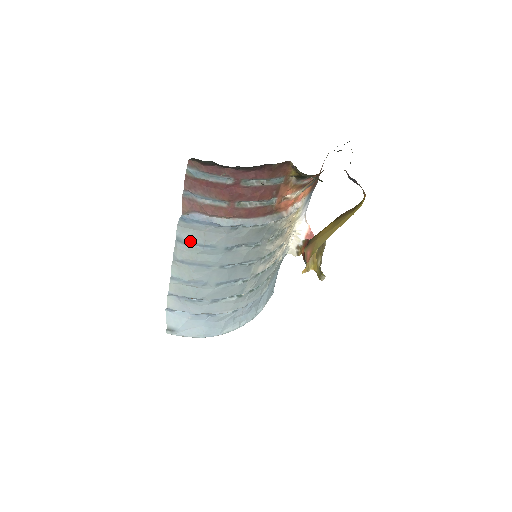
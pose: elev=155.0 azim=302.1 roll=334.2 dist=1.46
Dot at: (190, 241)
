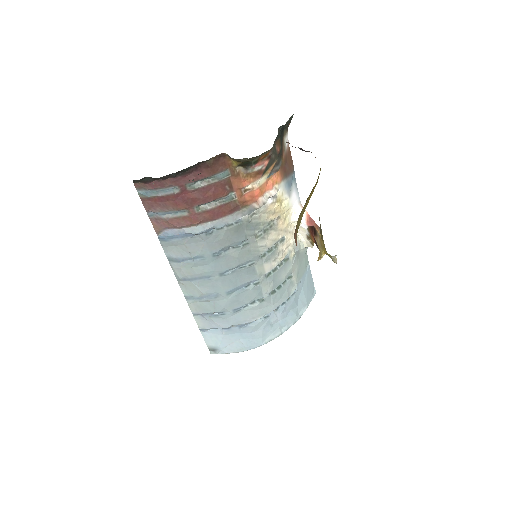
Dot at: (179, 258)
